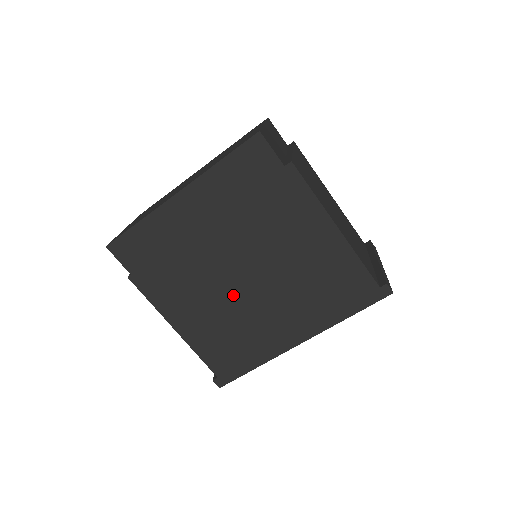
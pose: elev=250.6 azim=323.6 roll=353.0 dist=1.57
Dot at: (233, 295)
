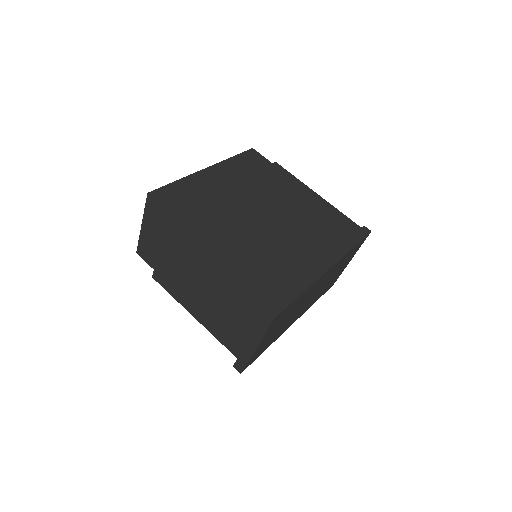
Dot at: (262, 230)
